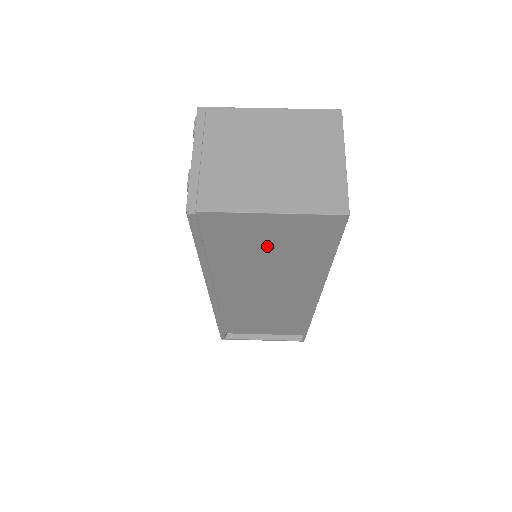
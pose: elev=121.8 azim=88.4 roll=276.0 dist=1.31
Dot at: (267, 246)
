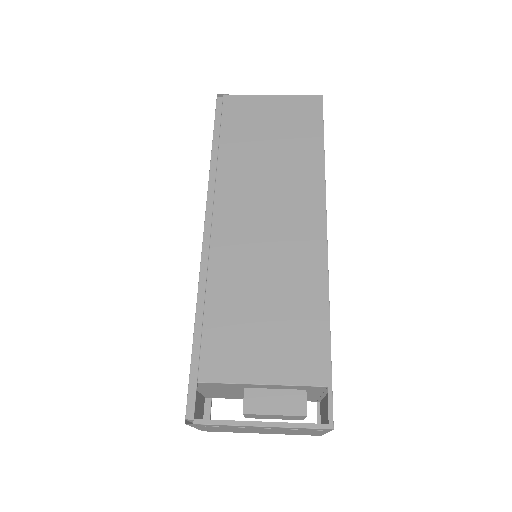
Dot at: (269, 132)
